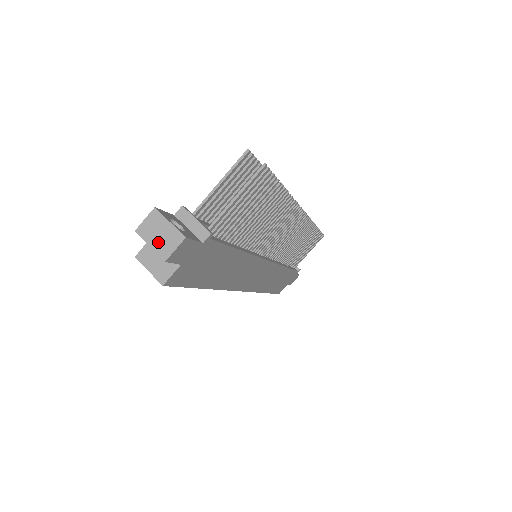
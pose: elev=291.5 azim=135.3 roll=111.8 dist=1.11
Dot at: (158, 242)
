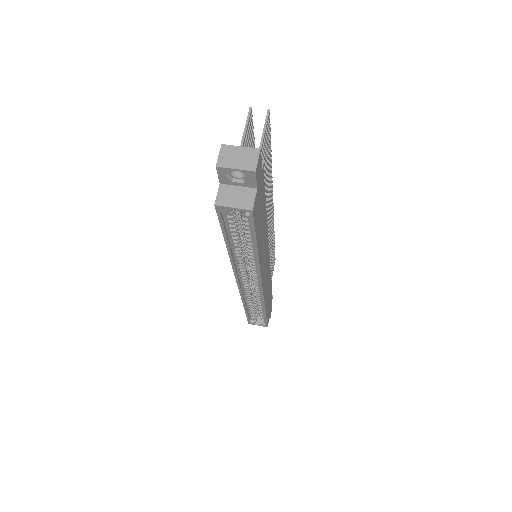
Dot at: (241, 163)
